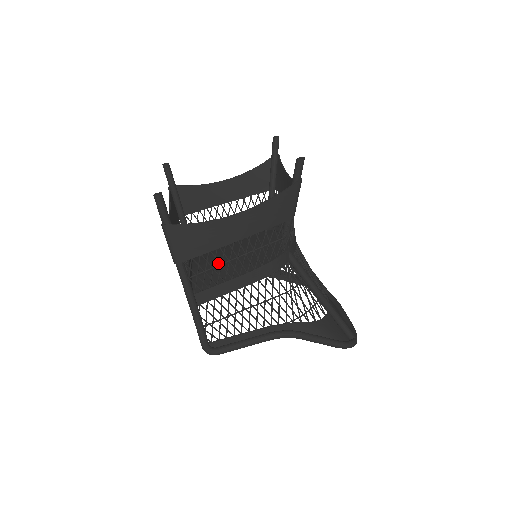
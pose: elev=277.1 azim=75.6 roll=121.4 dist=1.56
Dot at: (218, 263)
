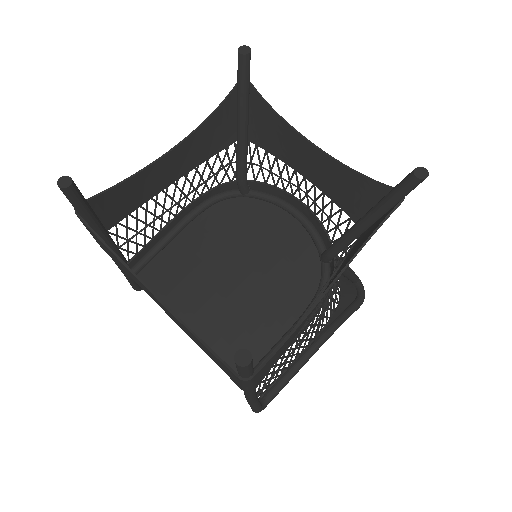
Dot at: (217, 296)
